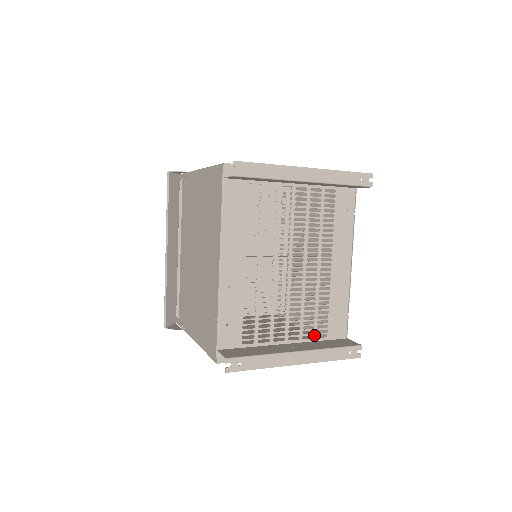
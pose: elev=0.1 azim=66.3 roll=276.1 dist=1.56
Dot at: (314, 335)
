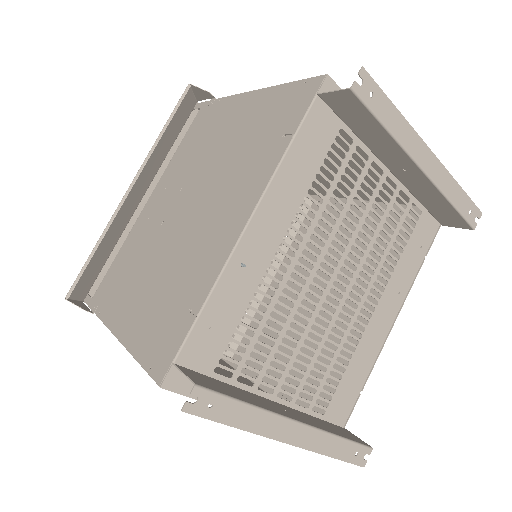
Dot at: (311, 404)
